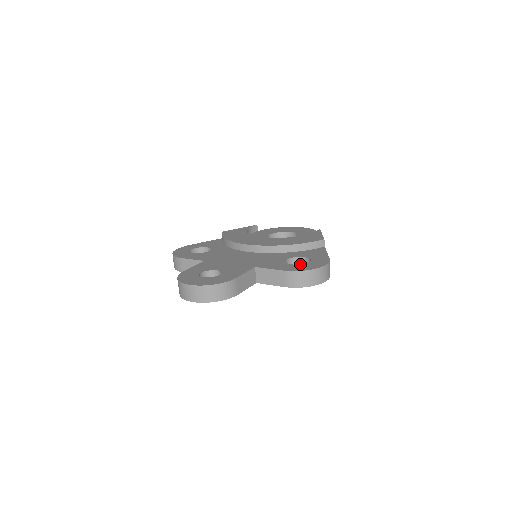
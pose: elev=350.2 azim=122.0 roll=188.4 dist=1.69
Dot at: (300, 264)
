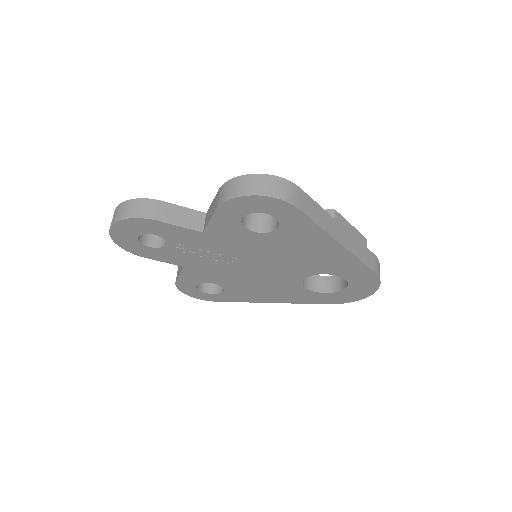
Dot at: occluded
